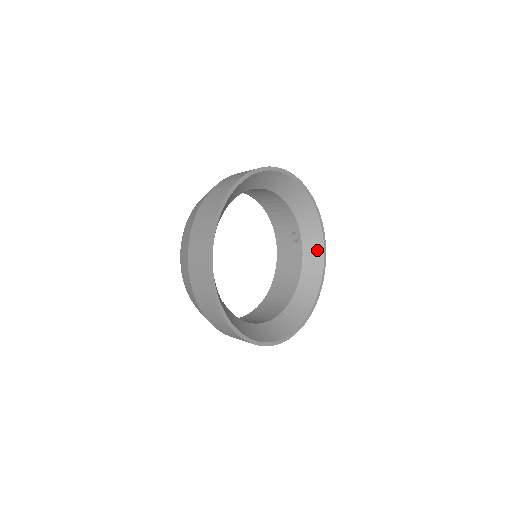
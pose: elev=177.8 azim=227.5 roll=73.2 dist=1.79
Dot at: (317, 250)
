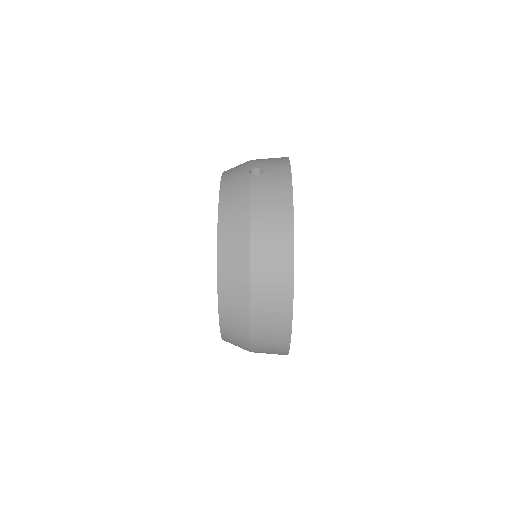
Dot at: occluded
